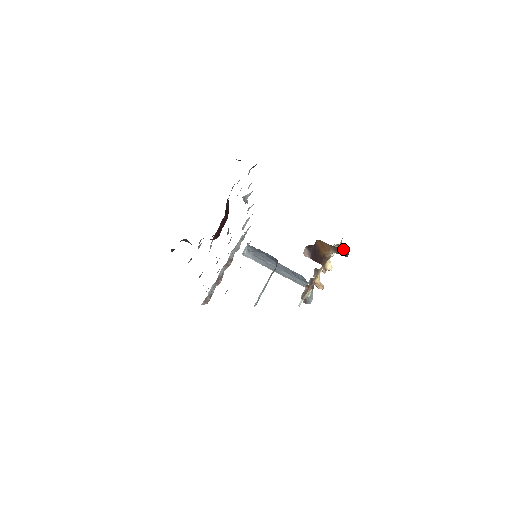
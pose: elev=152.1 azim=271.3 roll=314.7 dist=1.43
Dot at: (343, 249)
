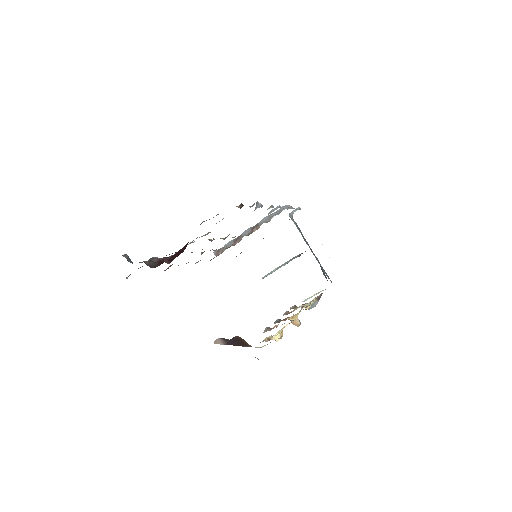
Dot at: (258, 359)
